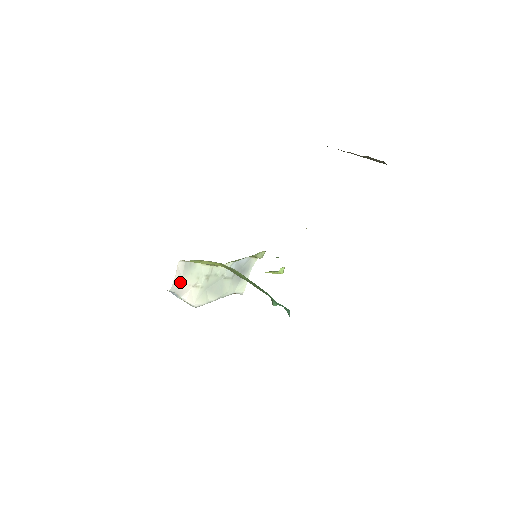
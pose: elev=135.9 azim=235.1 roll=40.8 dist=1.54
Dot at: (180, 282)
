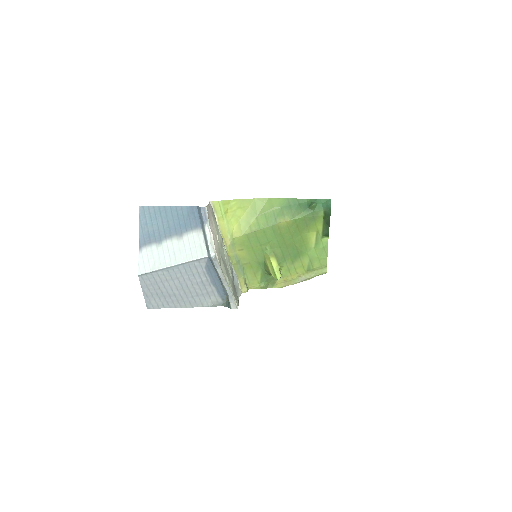
Dot at: (210, 214)
